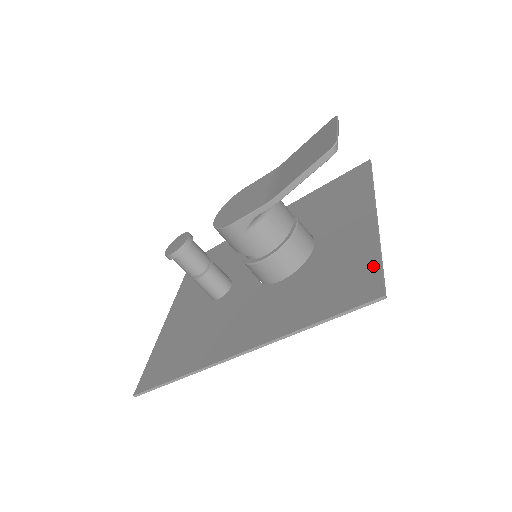
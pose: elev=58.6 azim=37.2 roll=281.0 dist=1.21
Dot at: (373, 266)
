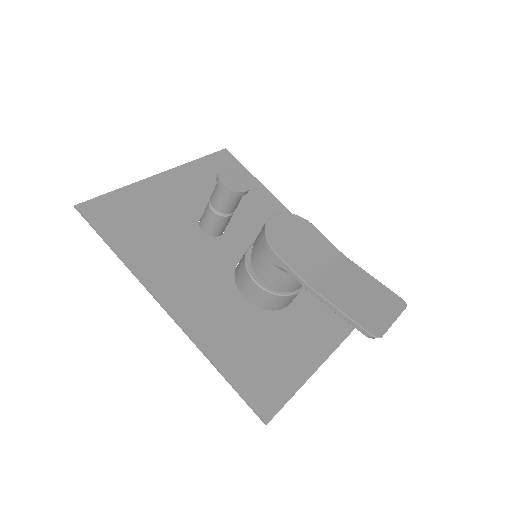
Dot at: (287, 391)
